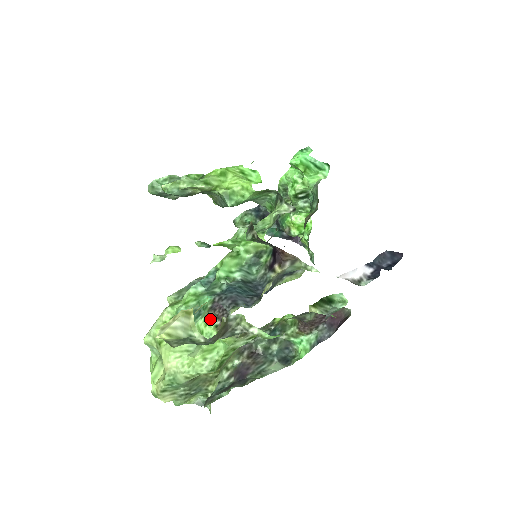
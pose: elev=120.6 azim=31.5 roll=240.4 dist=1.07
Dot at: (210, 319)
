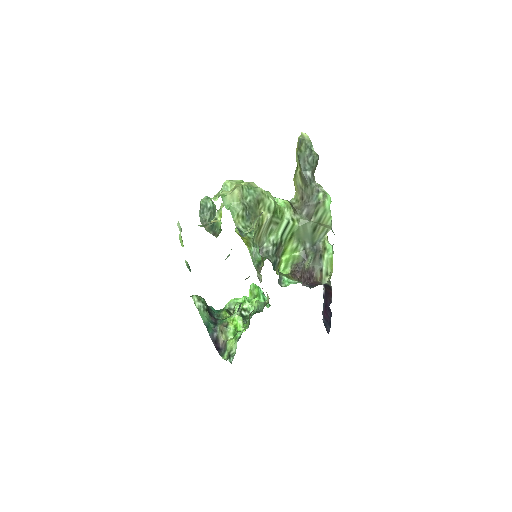
Dot at: (275, 197)
